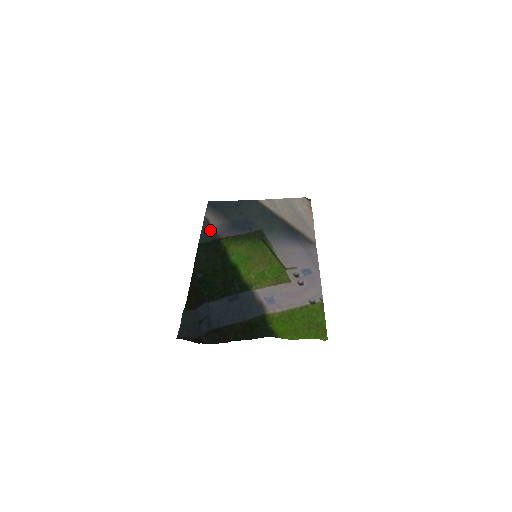
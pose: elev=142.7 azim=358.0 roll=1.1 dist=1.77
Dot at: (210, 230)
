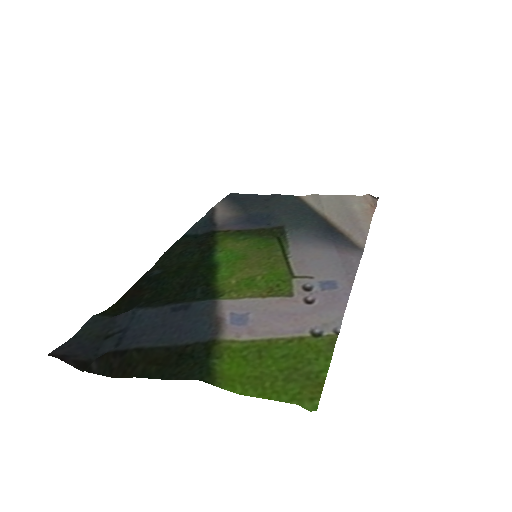
Dot at: (209, 221)
